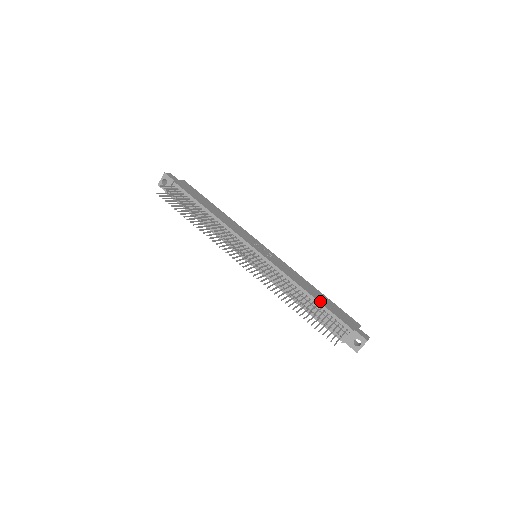
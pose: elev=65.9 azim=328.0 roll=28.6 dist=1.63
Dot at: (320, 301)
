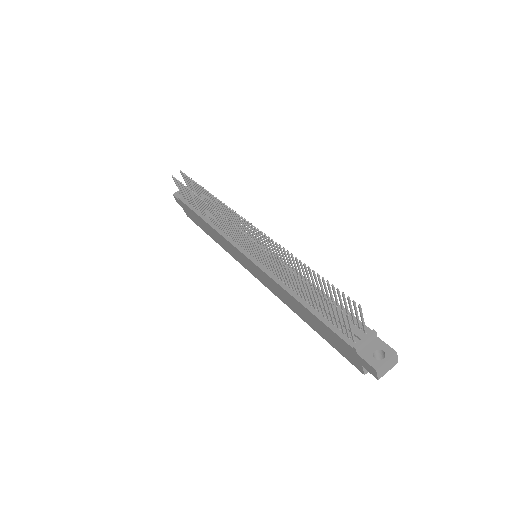
Dot at: (330, 299)
